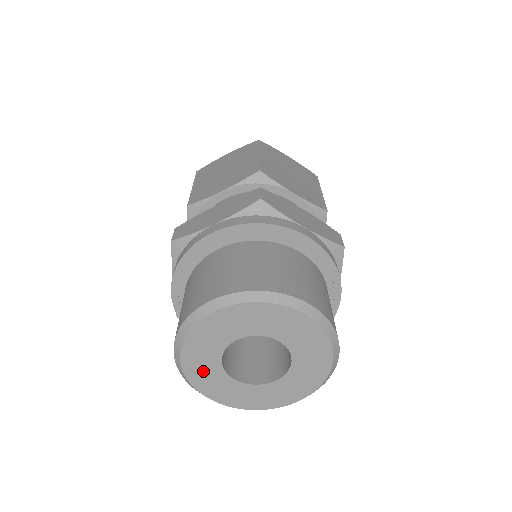
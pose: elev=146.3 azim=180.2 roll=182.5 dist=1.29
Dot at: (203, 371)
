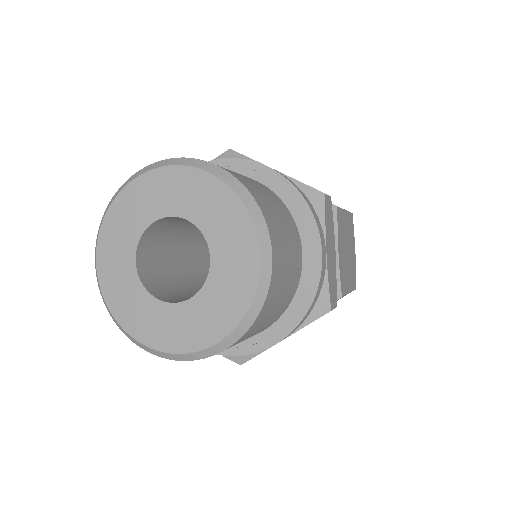
Dot at: (127, 216)
